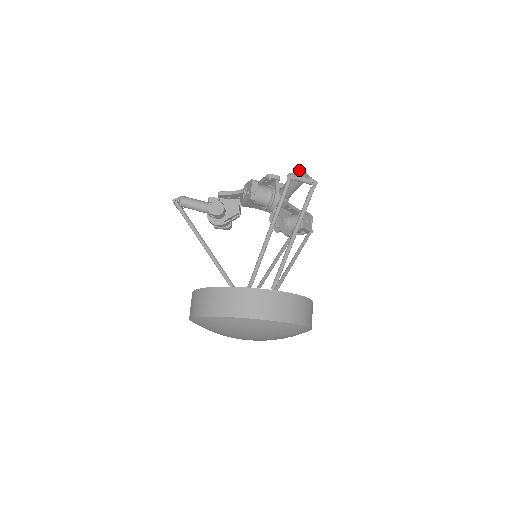
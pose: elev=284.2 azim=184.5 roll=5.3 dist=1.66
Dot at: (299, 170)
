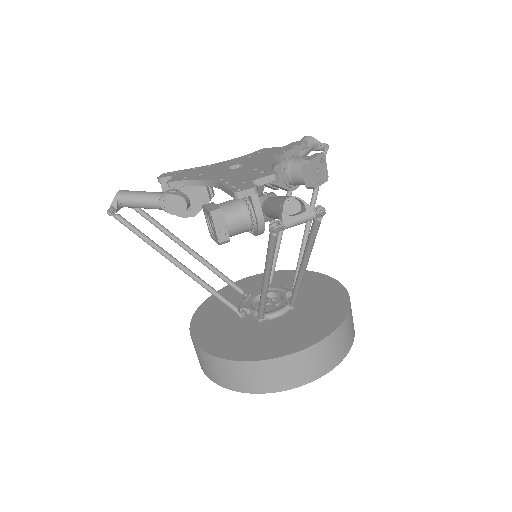
Dot at: (287, 200)
